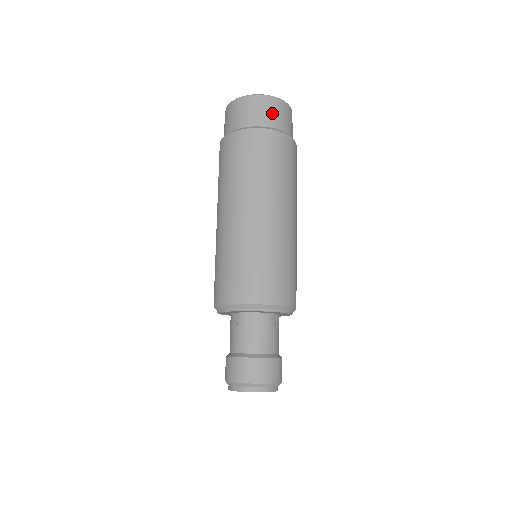
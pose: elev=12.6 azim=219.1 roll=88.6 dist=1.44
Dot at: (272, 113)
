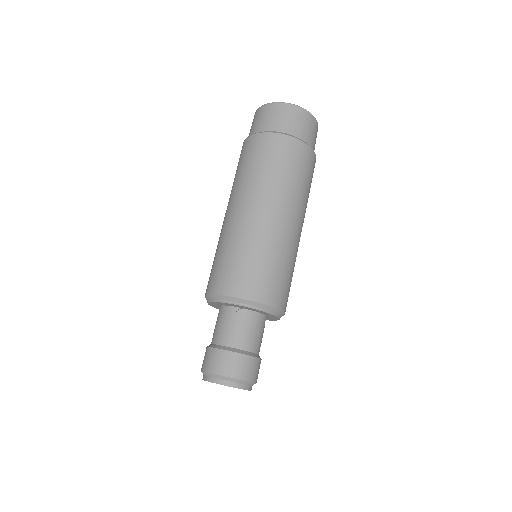
Dot at: (313, 134)
